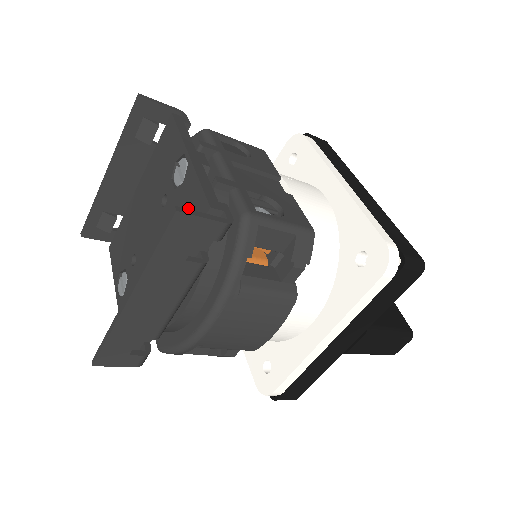
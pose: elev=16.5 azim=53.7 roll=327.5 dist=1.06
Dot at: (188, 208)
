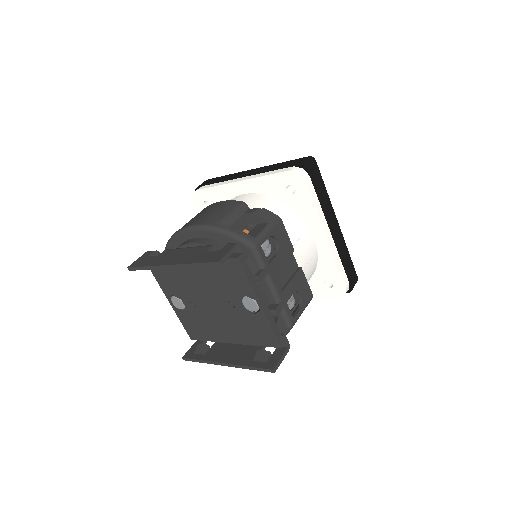
Dot at: (260, 332)
